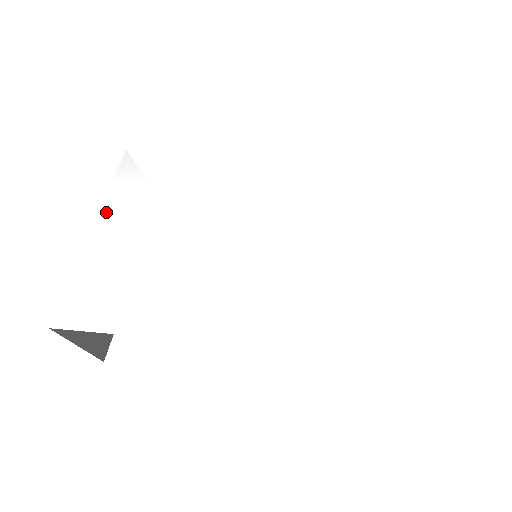
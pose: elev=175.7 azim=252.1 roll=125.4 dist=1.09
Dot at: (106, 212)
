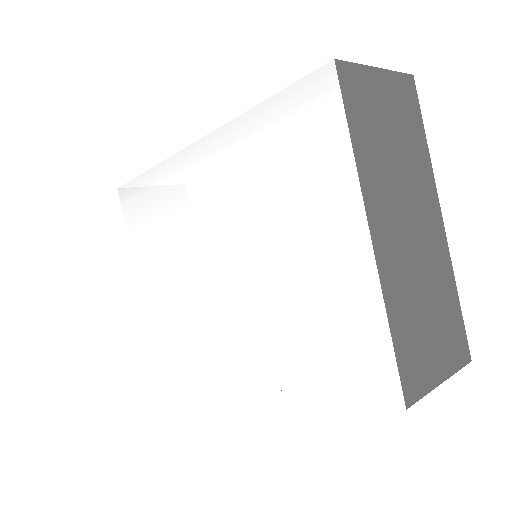
Dot at: (136, 262)
